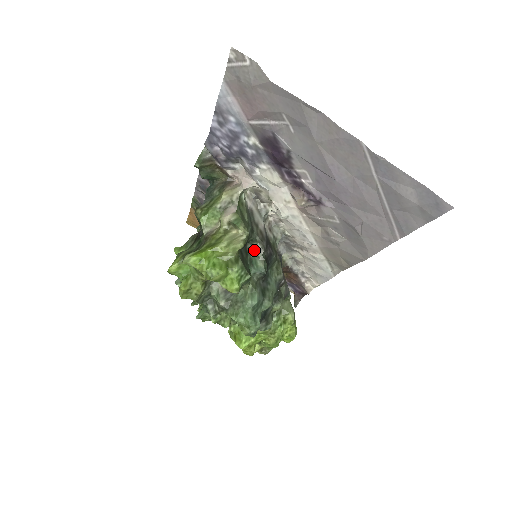
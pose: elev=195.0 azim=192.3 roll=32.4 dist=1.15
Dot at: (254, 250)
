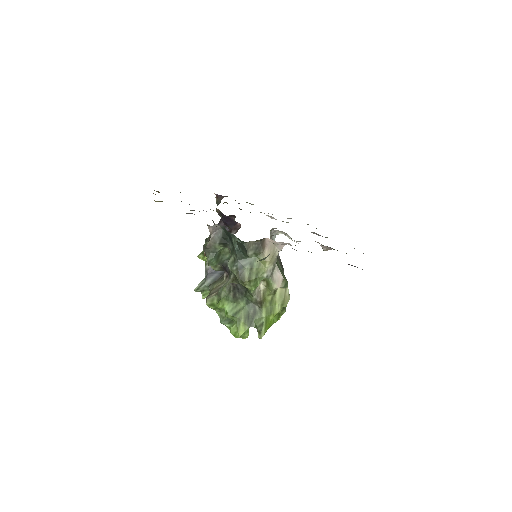
Dot at: occluded
